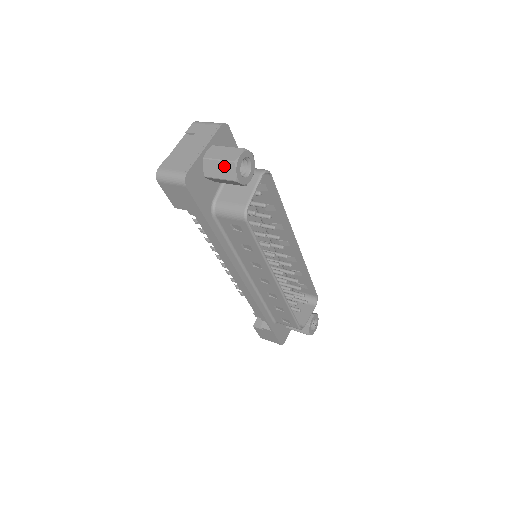
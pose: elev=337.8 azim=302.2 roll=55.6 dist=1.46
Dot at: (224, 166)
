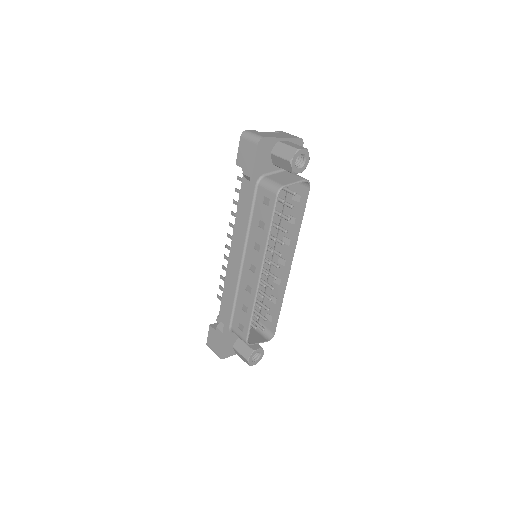
Dot at: (289, 150)
